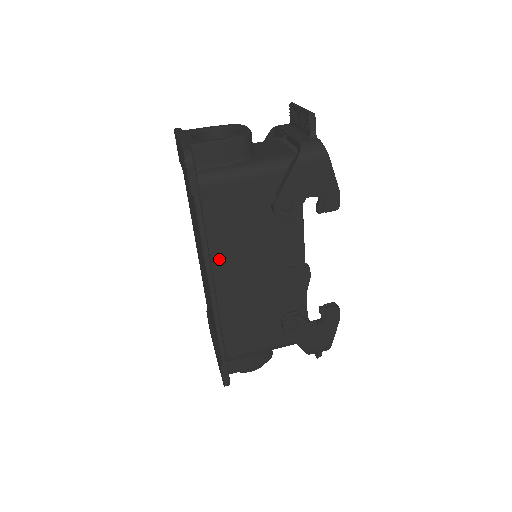
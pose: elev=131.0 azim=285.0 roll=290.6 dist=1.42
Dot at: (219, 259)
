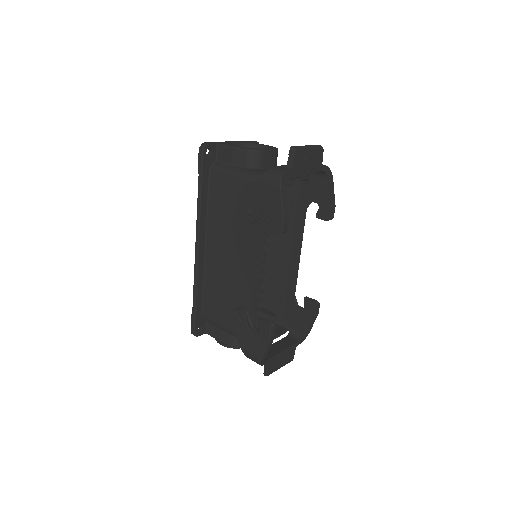
Dot at: (211, 232)
